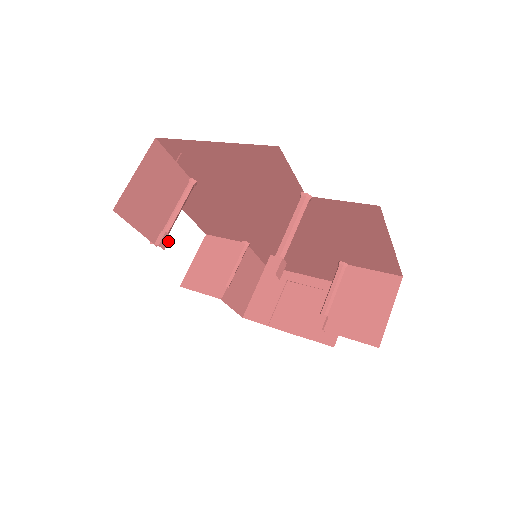
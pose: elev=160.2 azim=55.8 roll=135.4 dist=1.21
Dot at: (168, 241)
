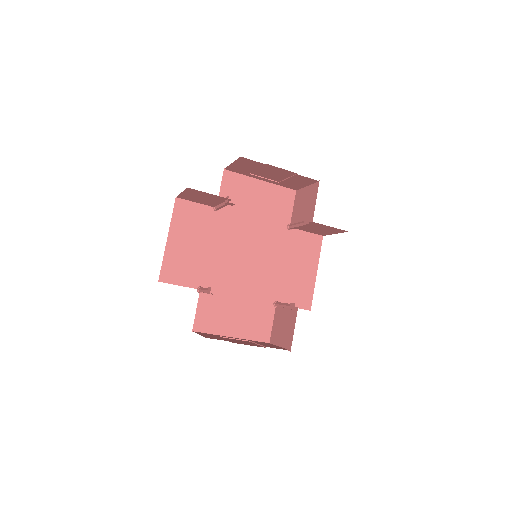
Dot at: (233, 204)
